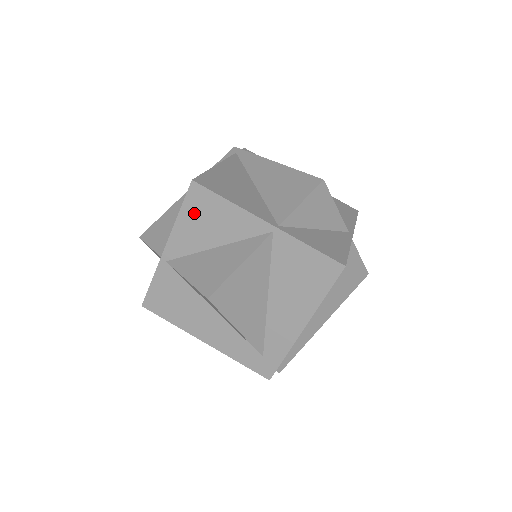
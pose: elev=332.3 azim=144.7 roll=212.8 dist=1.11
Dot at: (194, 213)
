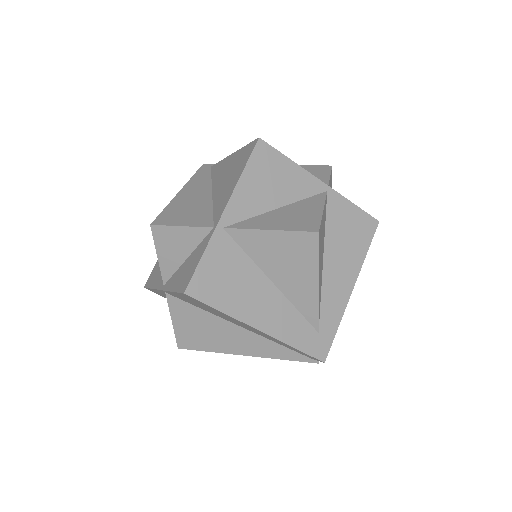
Dot at: (259, 171)
